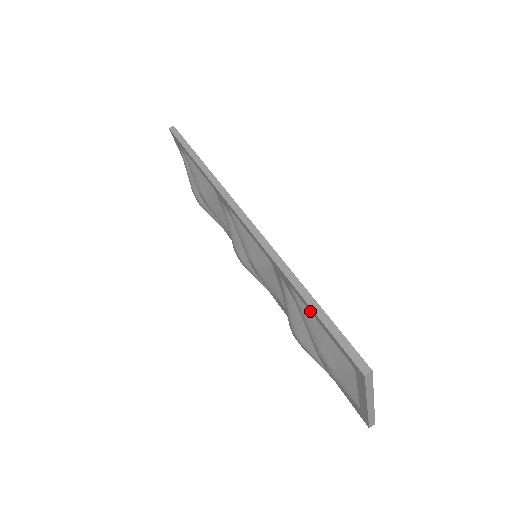
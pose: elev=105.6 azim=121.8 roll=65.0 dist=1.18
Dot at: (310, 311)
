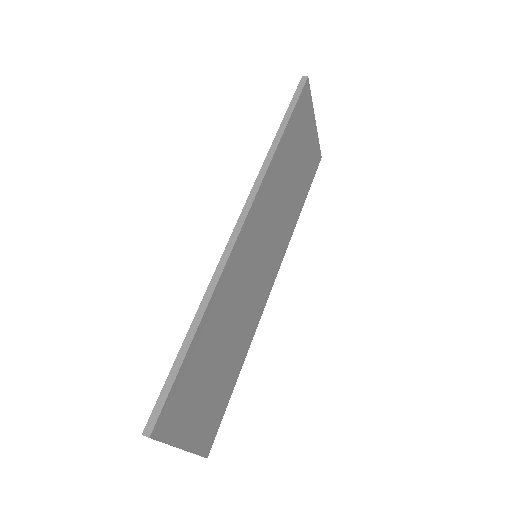
Dot at: occluded
